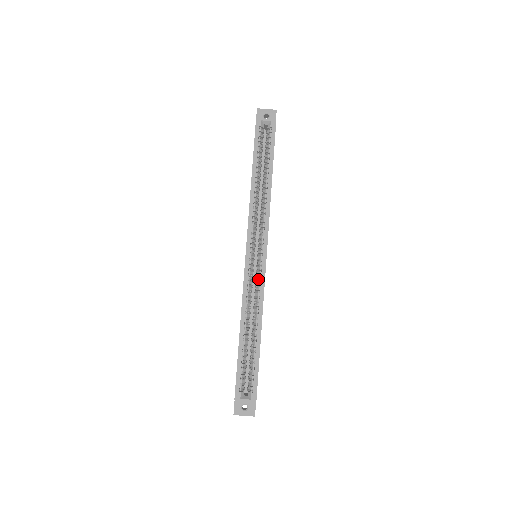
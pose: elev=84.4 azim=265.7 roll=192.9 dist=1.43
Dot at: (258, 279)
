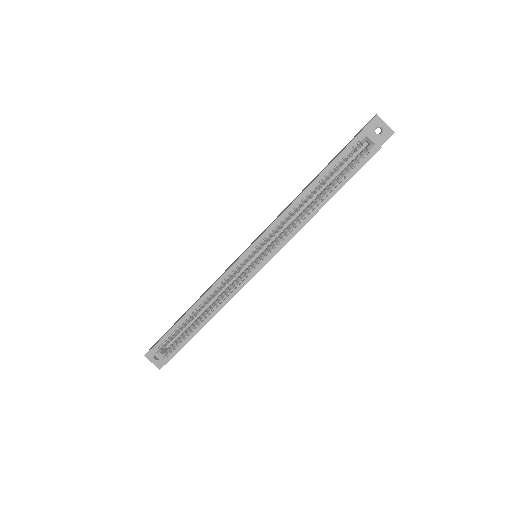
Dot at: (239, 280)
